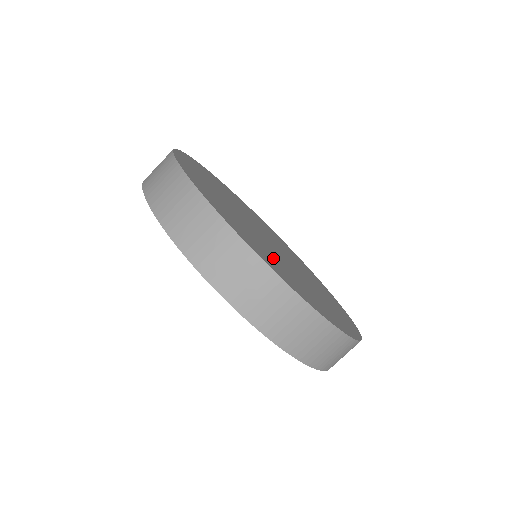
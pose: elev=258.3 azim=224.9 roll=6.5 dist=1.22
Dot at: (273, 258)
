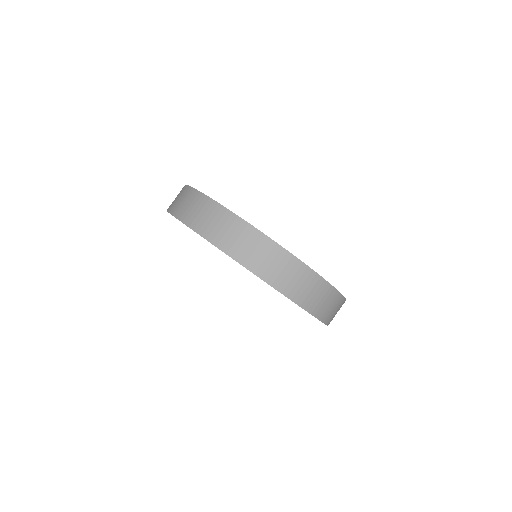
Dot at: occluded
